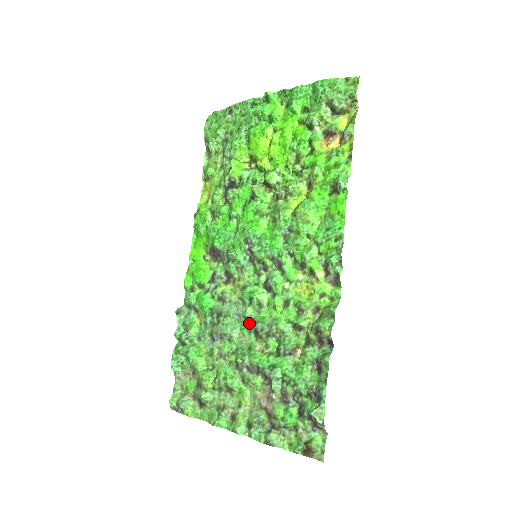
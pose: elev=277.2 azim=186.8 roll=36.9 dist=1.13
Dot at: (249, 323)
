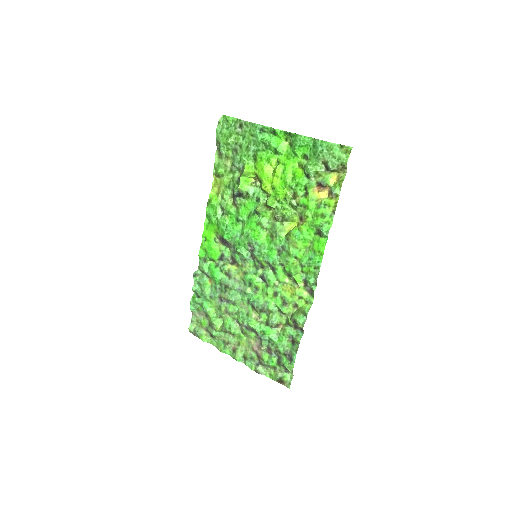
Dot at: (248, 298)
